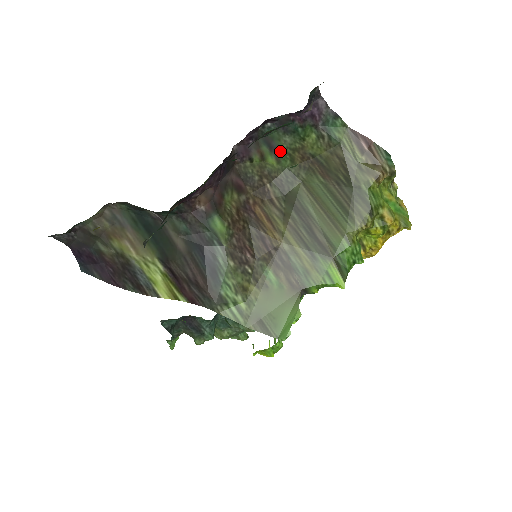
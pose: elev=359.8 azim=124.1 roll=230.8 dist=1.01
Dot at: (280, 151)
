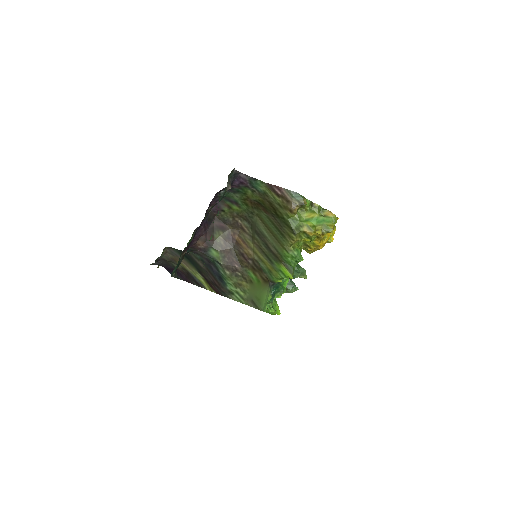
Dot at: (237, 202)
